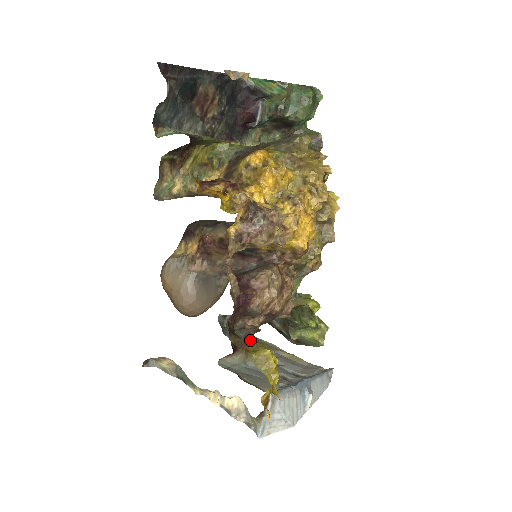
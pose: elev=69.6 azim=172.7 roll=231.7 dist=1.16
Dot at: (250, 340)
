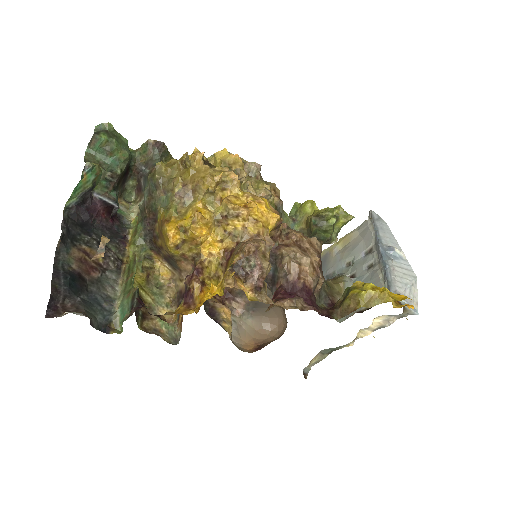
Dot at: (344, 302)
